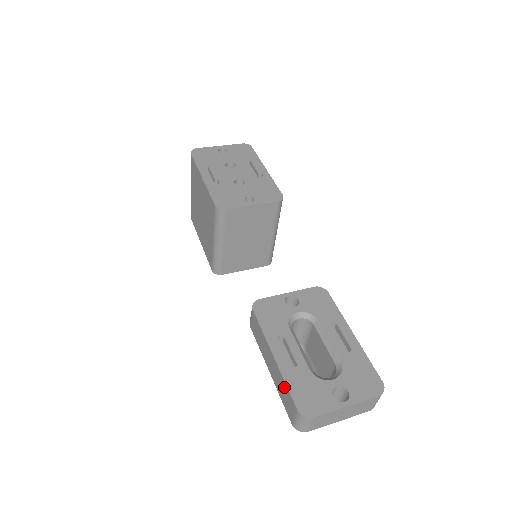
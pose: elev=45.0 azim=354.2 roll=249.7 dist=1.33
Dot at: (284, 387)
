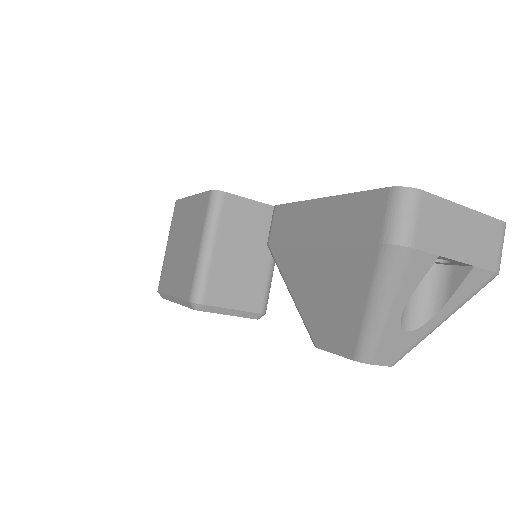
Dot at: (353, 204)
